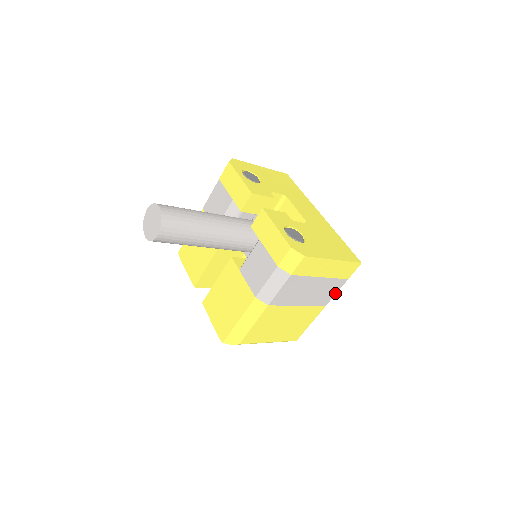
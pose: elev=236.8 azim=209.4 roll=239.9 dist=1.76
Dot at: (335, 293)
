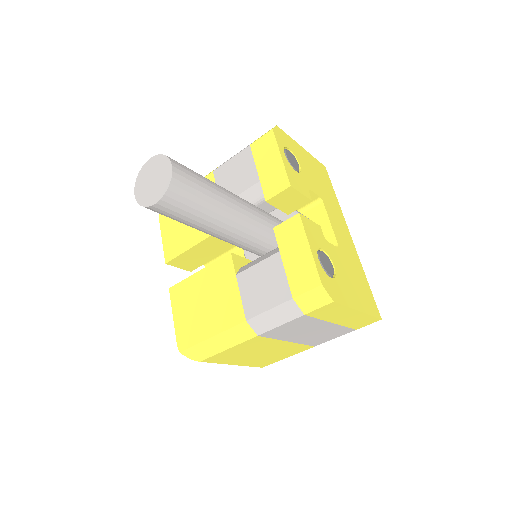
Dot at: (333, 338)
